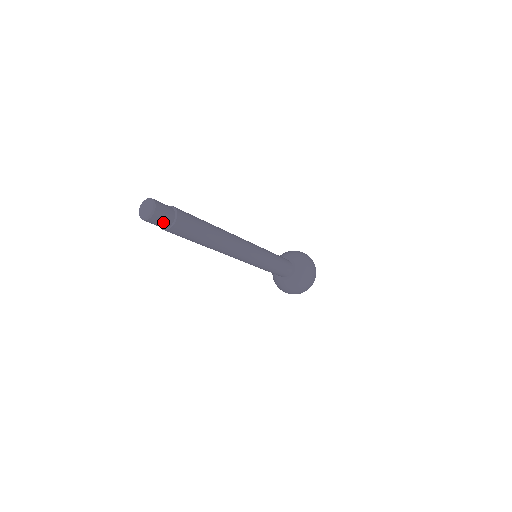
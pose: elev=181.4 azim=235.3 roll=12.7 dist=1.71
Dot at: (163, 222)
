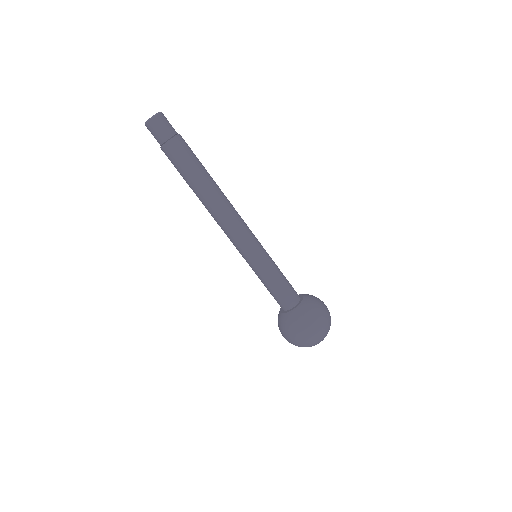
Dot at: (159, 134)
